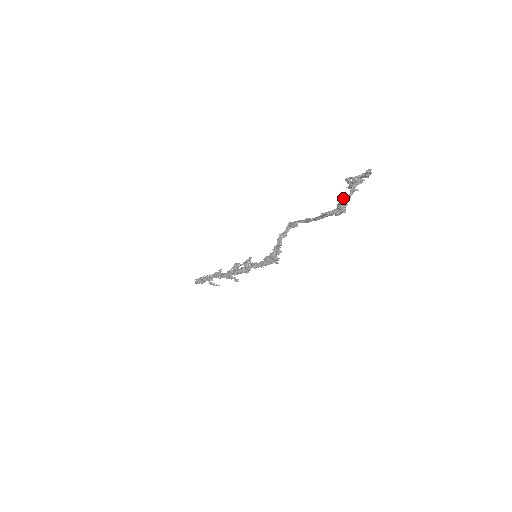
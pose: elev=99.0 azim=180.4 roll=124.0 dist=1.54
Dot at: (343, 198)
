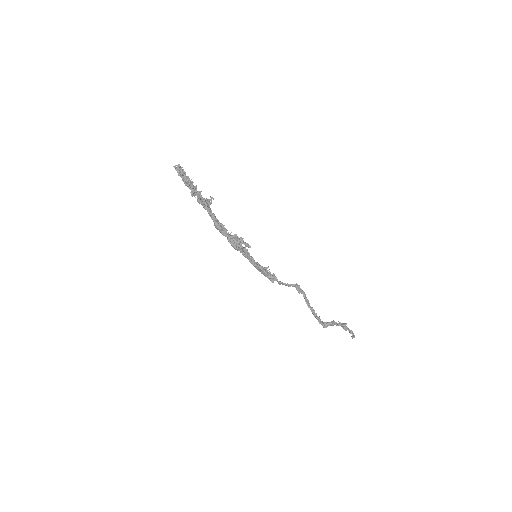
Dot at: (332, 324)
